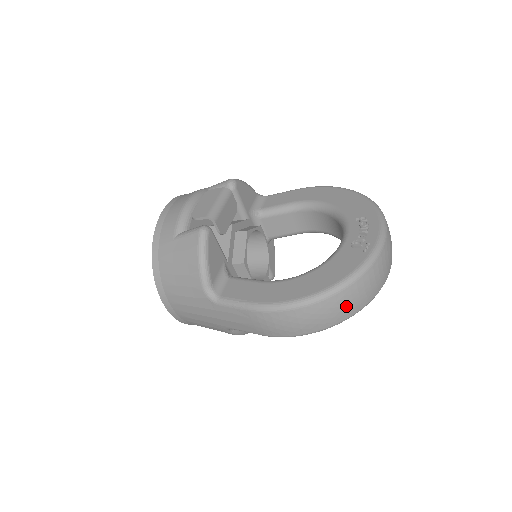
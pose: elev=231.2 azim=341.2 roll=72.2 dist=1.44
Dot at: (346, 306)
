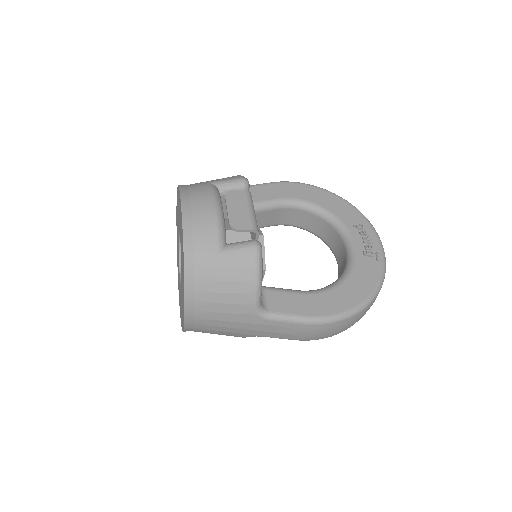
Dot at: occluded
